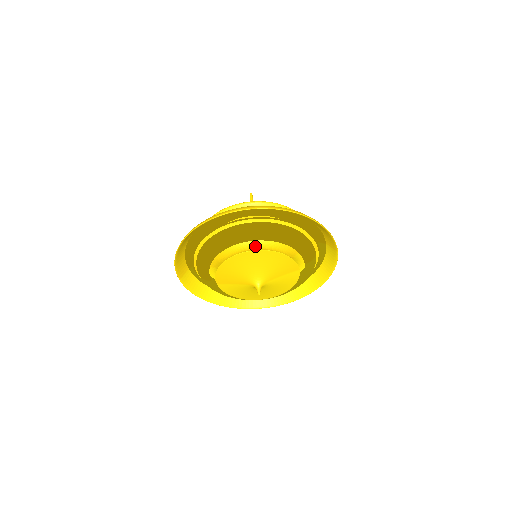
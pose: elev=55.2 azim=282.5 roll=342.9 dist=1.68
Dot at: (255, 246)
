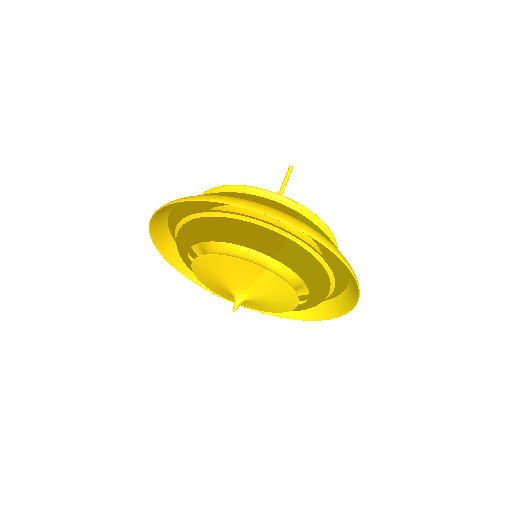
Dot at: (208, 250)
